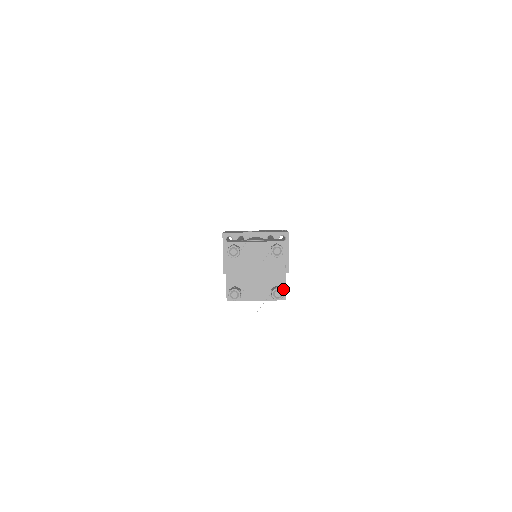
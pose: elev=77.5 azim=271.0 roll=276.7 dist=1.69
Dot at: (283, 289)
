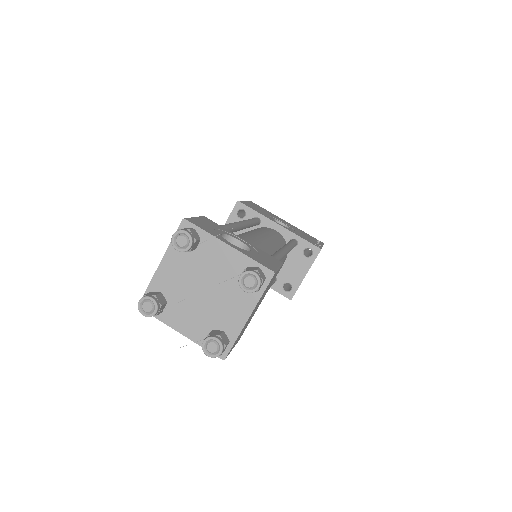
Dot at: (230, 342)
